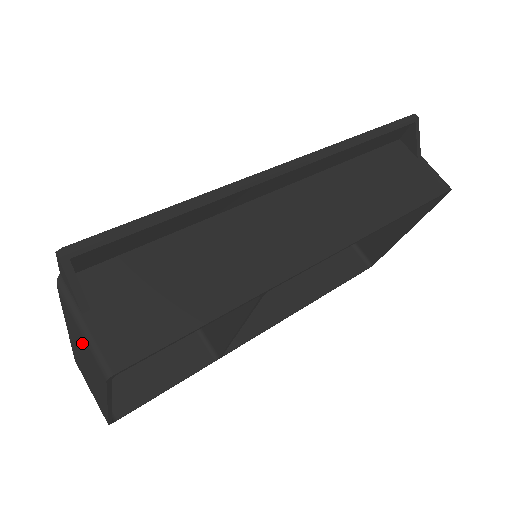
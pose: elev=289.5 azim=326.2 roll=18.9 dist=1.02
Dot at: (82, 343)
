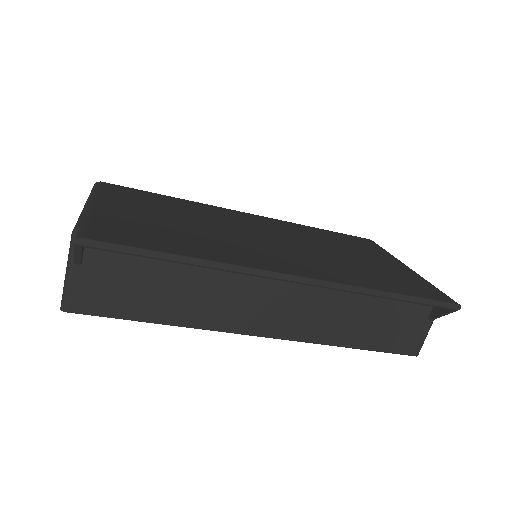
Dot at: occluded
